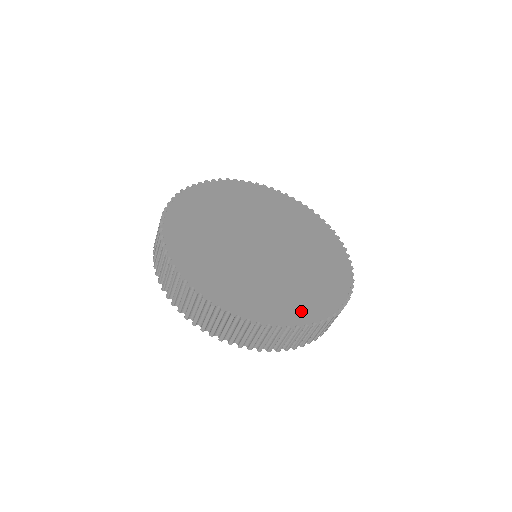
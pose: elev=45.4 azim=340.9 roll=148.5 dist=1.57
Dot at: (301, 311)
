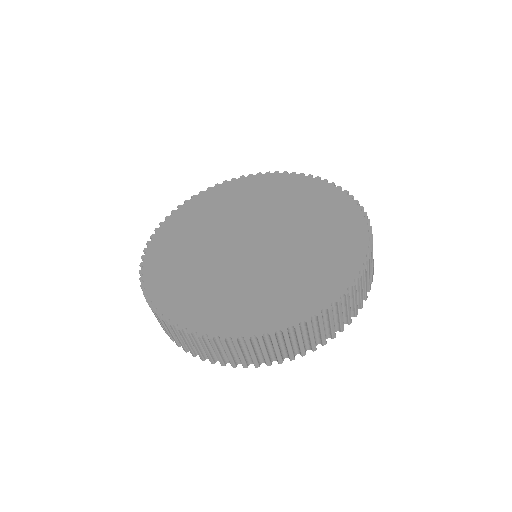
Dot at: (216, 319)
